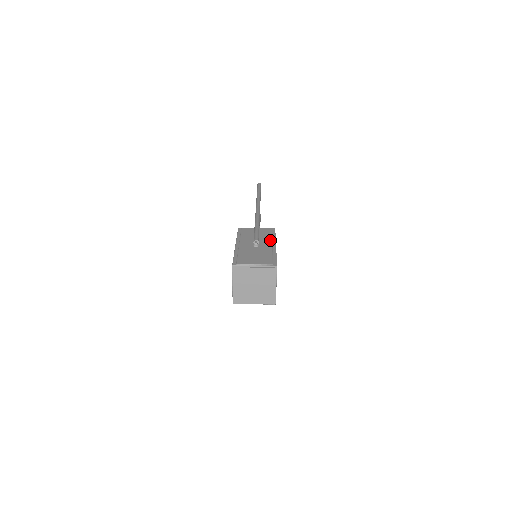
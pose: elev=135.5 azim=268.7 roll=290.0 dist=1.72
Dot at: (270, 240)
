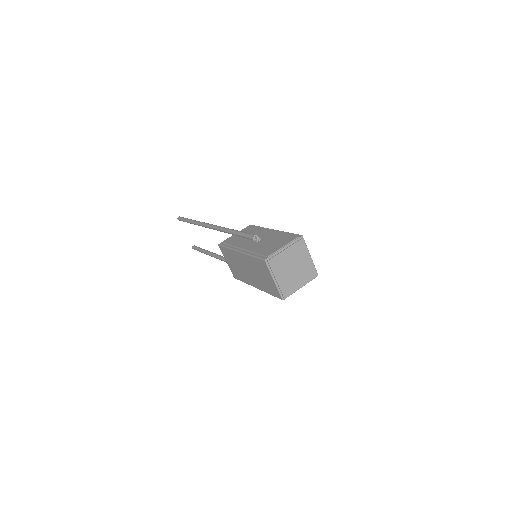
Dot at: (263, 230)
